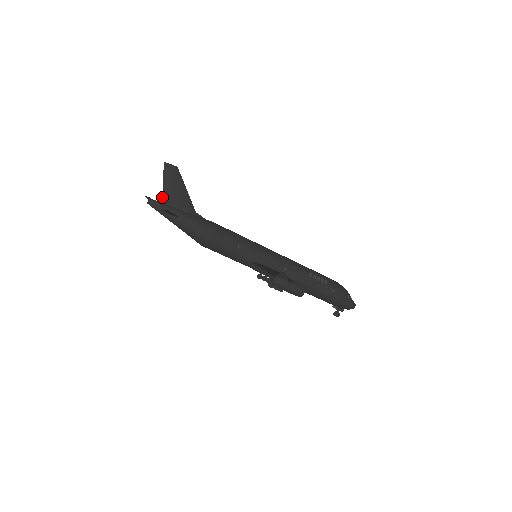
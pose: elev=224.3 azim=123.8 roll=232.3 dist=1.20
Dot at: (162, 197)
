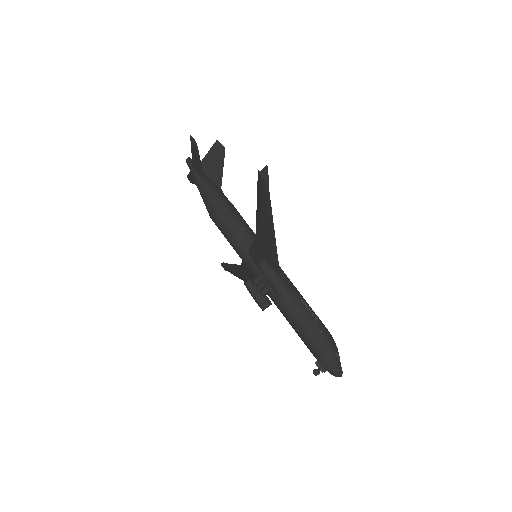
Dot at: occluded
